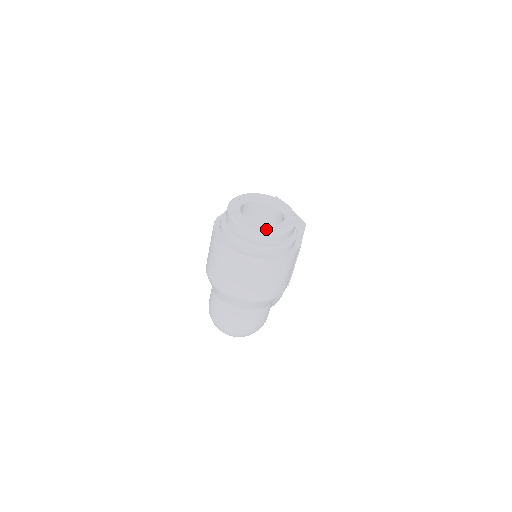
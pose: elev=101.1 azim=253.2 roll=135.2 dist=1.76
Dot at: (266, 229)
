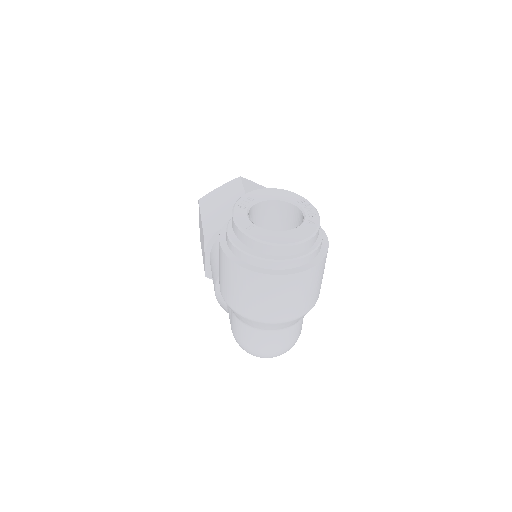
Dot at: (297, 236)
